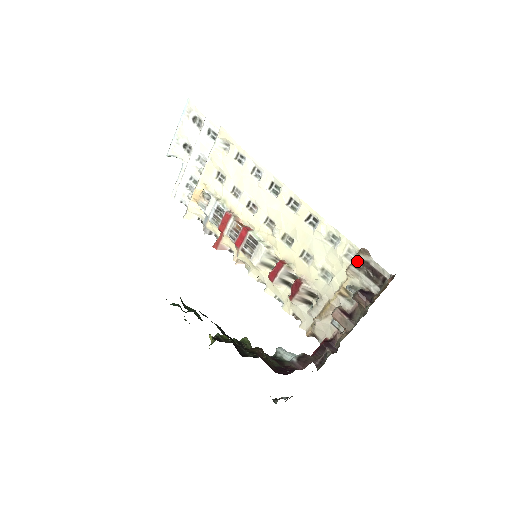
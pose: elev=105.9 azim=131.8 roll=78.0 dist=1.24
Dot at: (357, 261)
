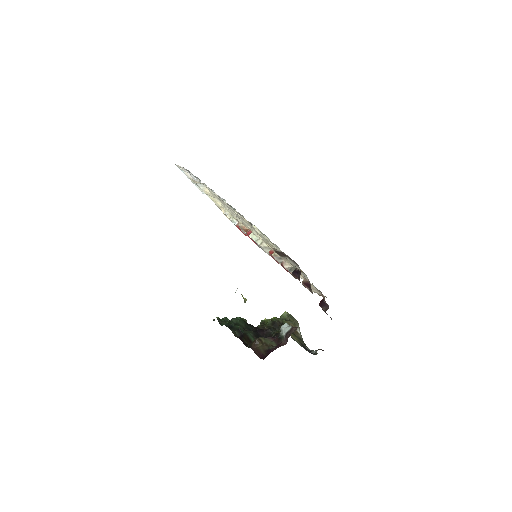
Dot at: (277, 253)
